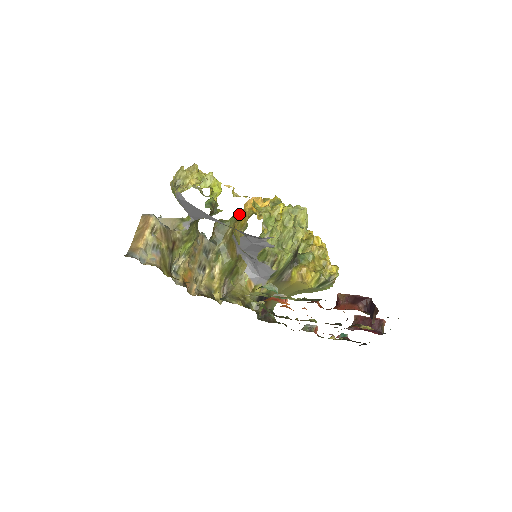
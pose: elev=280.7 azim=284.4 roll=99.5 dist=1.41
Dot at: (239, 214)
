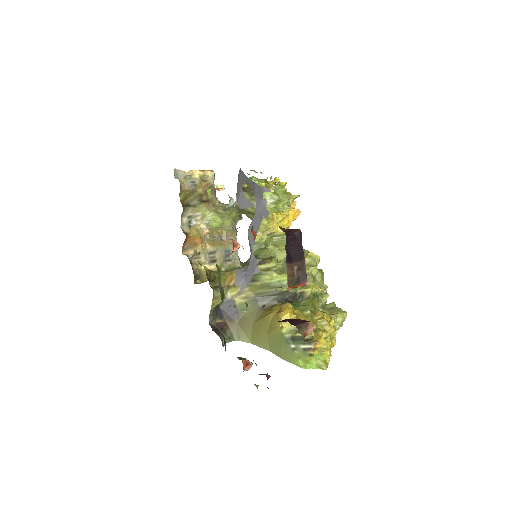
Dot at: occluded
